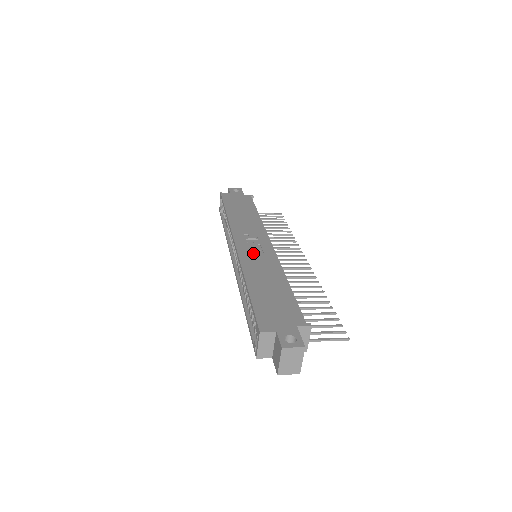
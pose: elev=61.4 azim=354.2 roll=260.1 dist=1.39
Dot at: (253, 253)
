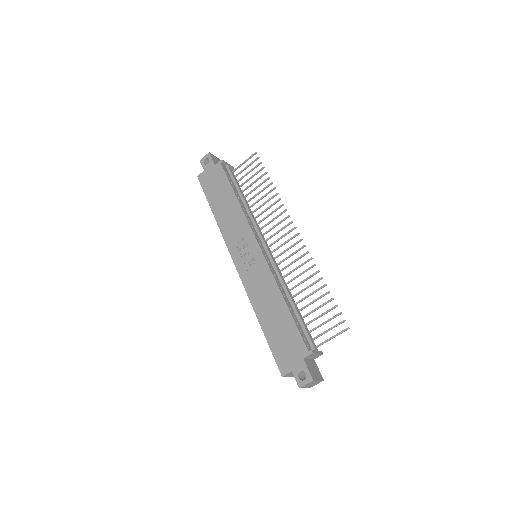
Dot at: (250, 272)
